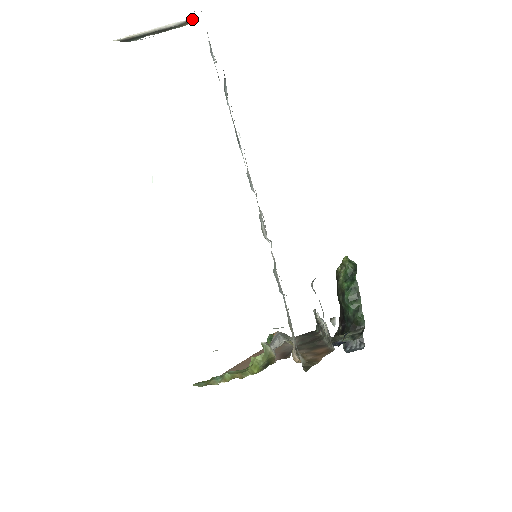
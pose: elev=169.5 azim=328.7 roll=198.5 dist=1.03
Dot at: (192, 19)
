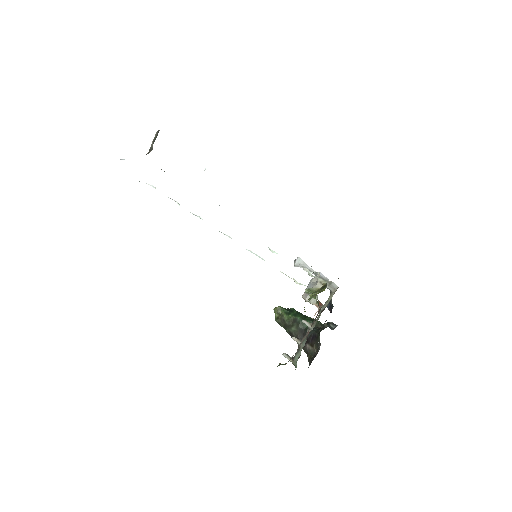
Dot at: occluded
